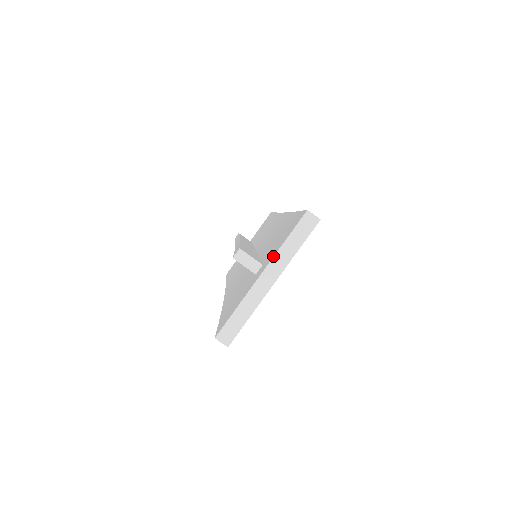
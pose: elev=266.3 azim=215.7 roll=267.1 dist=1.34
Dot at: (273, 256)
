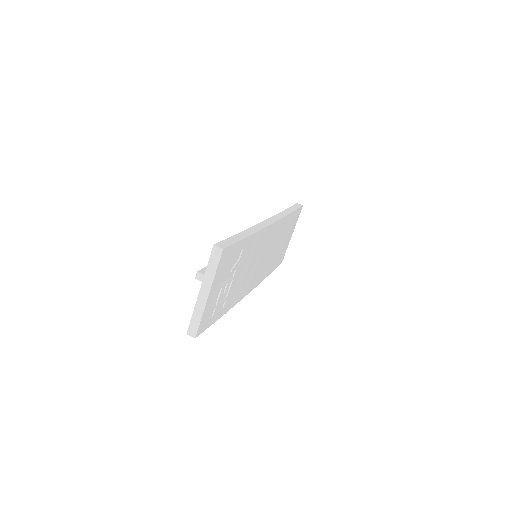
Dot at: (203, 278)
